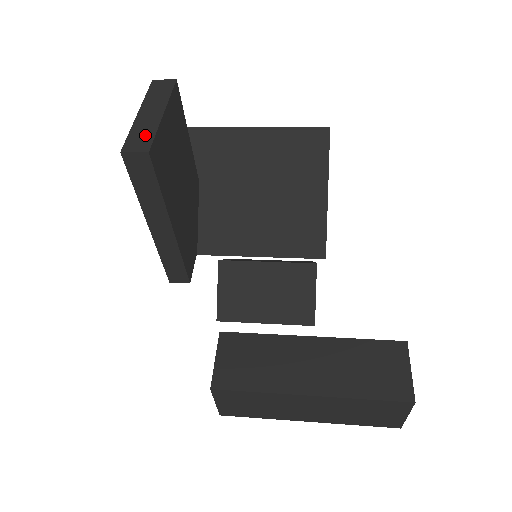
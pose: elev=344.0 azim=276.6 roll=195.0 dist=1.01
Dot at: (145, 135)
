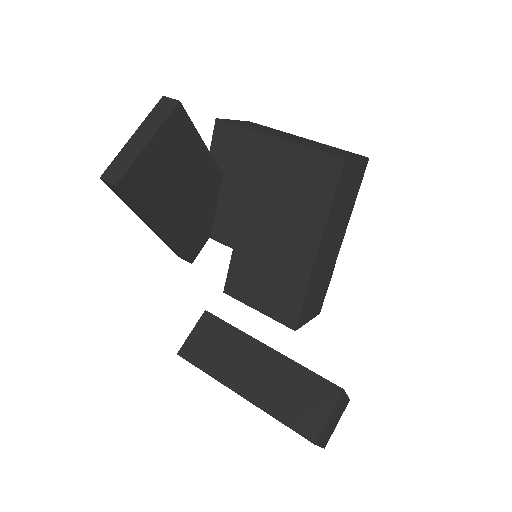
Dot at: (123, 165)
